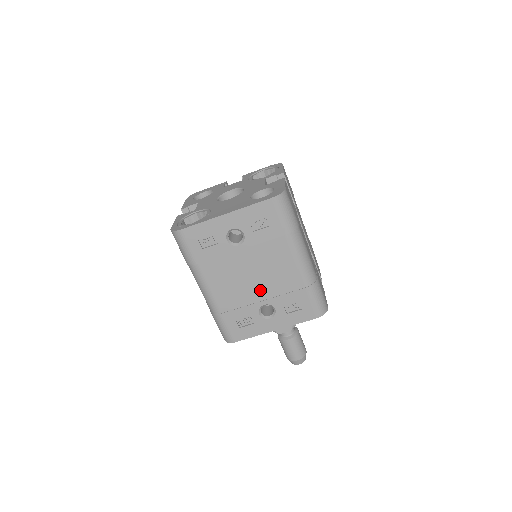
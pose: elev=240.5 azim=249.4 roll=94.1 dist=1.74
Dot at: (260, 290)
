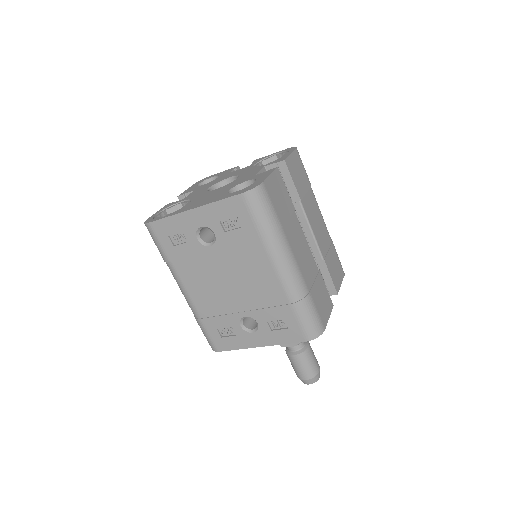
Dot at: (239, 299)
